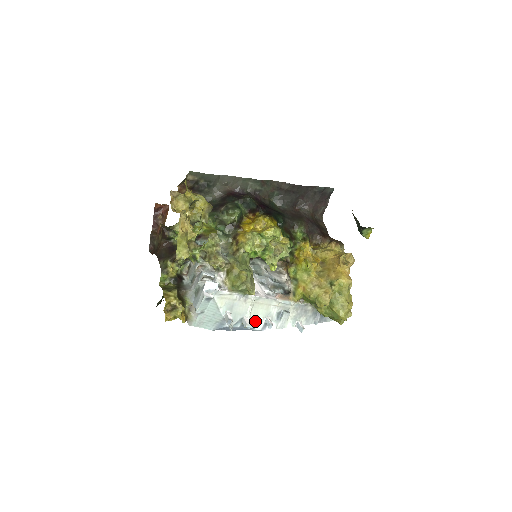
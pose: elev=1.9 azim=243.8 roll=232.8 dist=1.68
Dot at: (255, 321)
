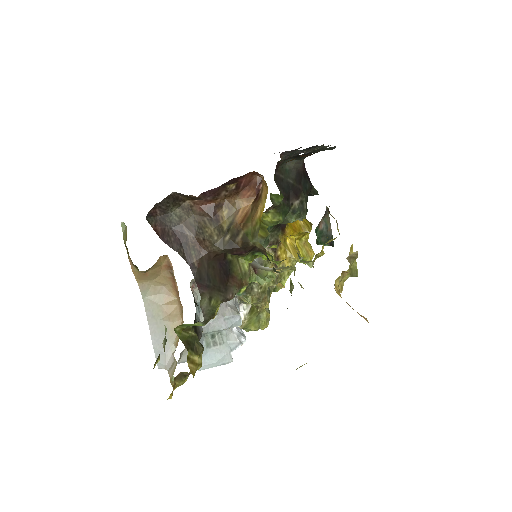
Dot at: occluded
